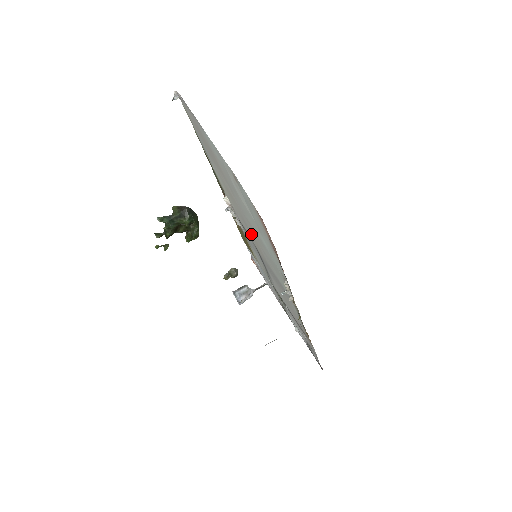
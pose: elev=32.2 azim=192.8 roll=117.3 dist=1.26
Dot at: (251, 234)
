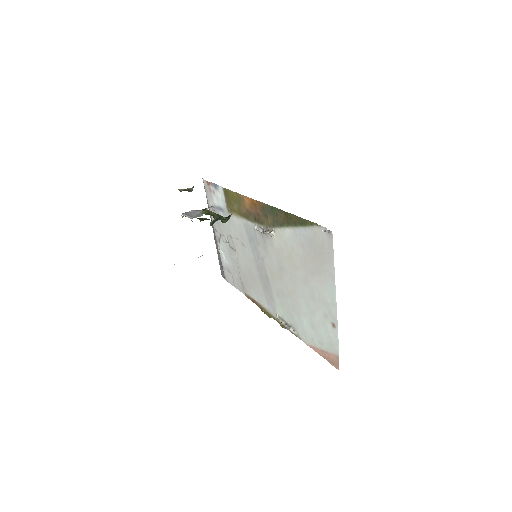
Dot at: (278, 272)
